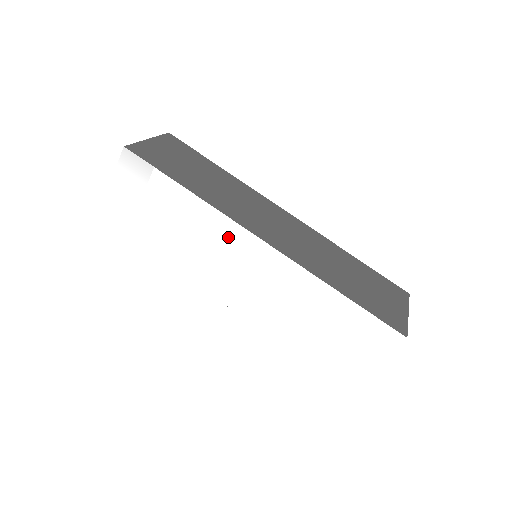
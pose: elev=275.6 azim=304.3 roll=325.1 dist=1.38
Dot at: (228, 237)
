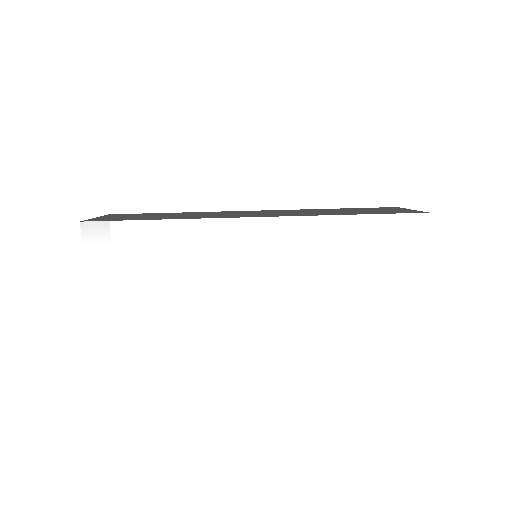
Dot at: (224, 238)
